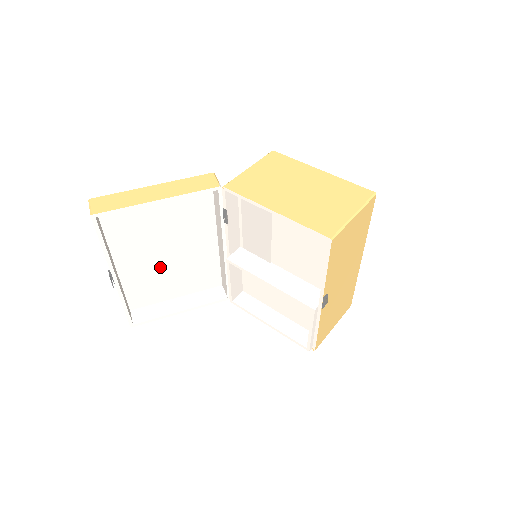
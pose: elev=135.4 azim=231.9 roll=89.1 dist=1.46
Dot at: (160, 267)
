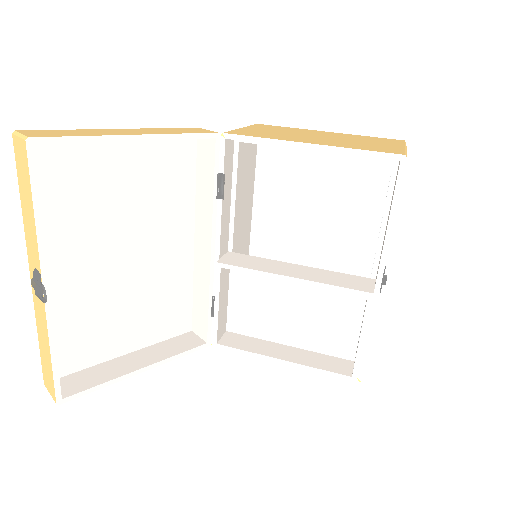
Dot at: (110, 289)
